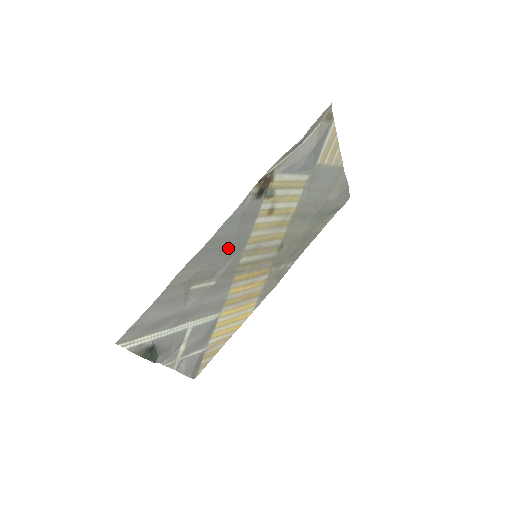
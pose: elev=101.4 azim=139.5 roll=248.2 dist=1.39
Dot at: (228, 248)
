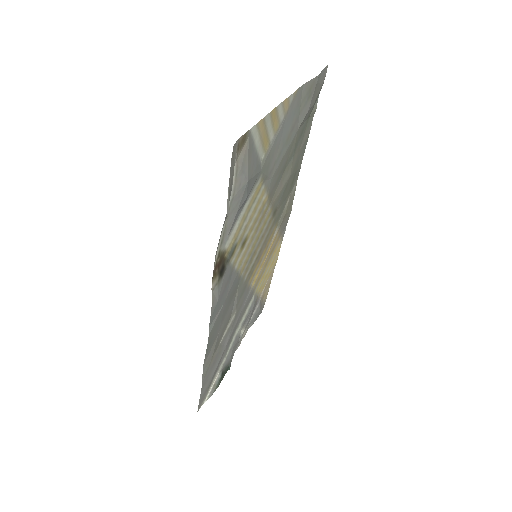
Dot at: (227, 305)
